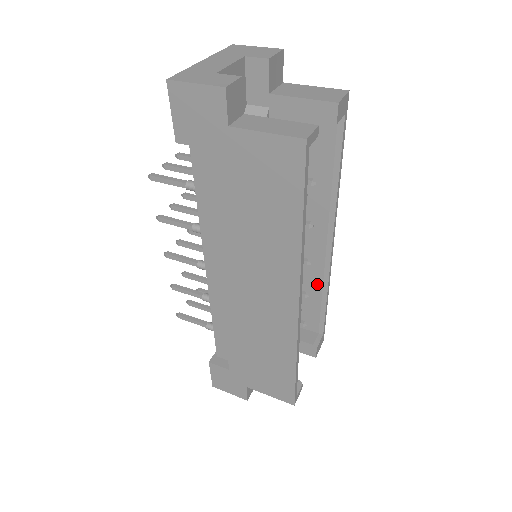
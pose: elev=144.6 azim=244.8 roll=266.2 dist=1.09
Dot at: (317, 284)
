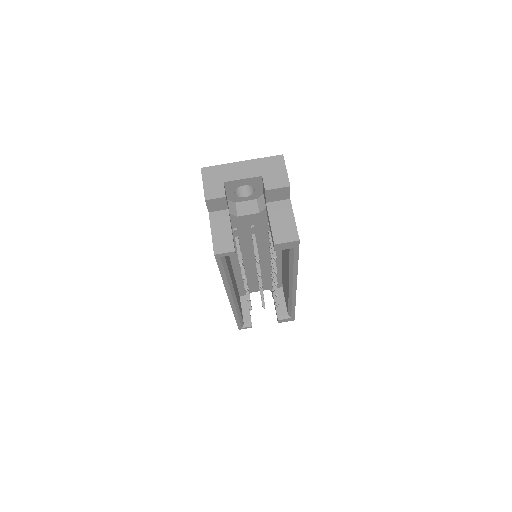
Dot at: occluded
